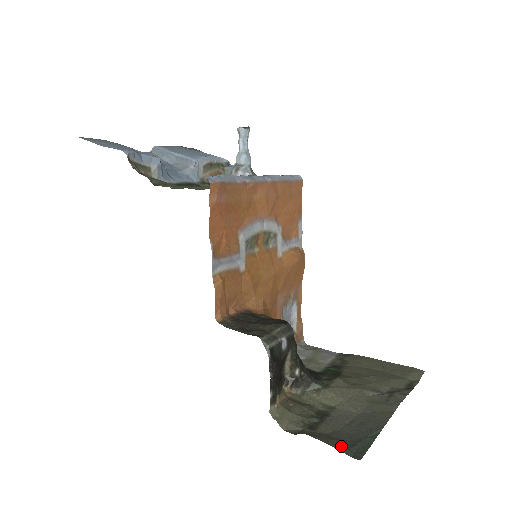
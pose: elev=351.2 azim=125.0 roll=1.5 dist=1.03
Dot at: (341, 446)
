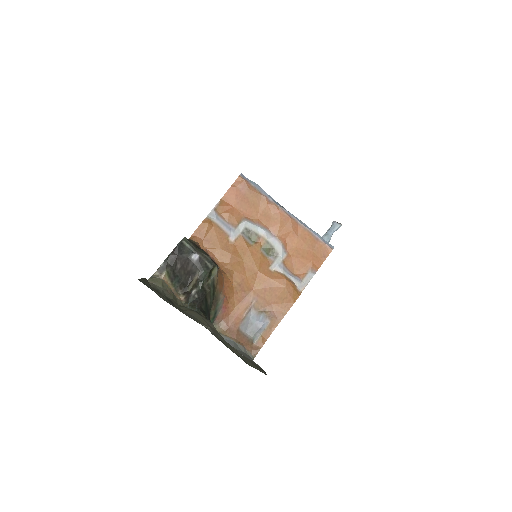
Dot at: (145, 282)
